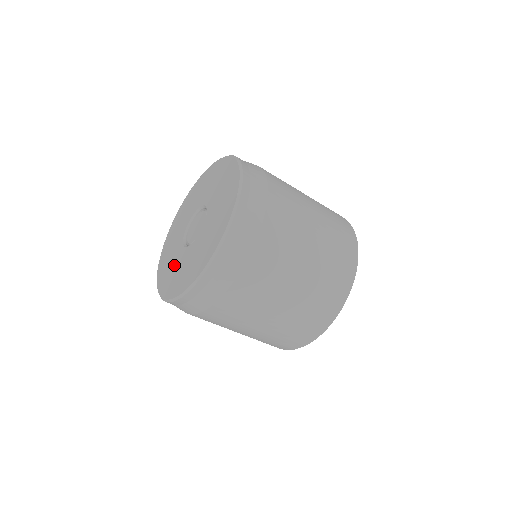
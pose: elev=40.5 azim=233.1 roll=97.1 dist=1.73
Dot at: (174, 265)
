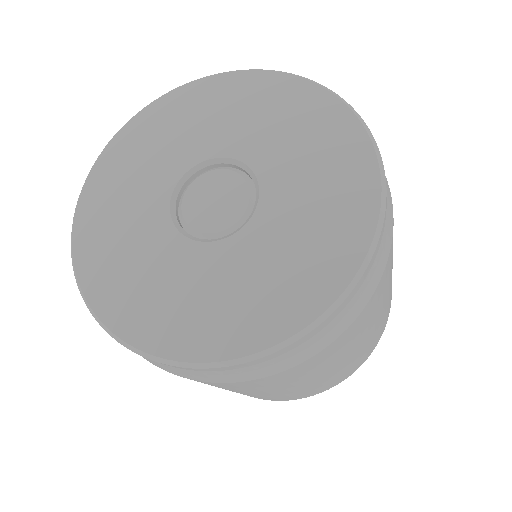
Dot at: (151, 267)
